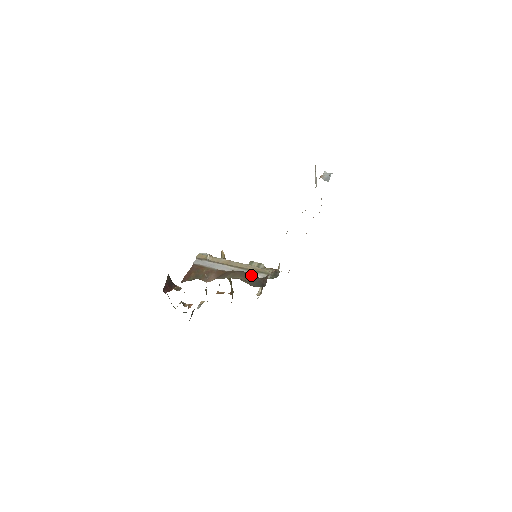
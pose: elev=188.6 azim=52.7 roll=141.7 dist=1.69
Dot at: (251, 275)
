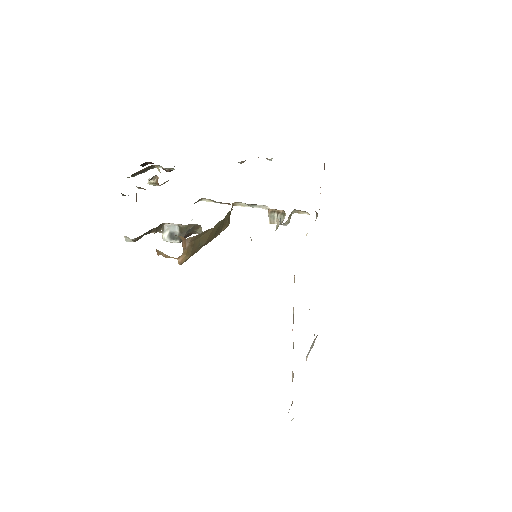
Dot at: occluded
